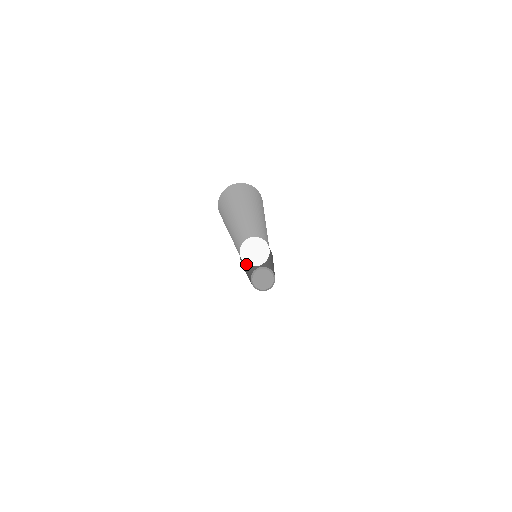
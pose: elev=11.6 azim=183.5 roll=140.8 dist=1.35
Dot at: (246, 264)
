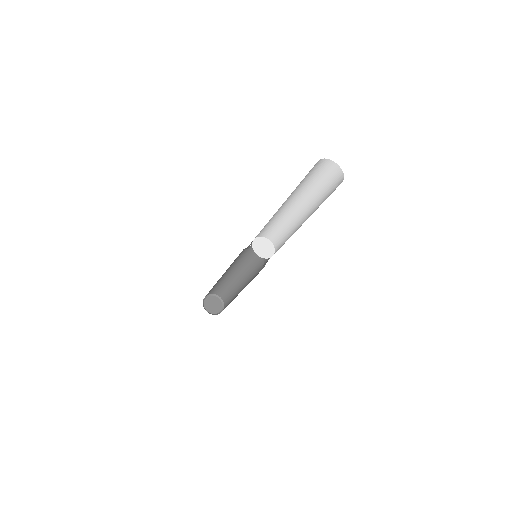
Dot at: occluded
